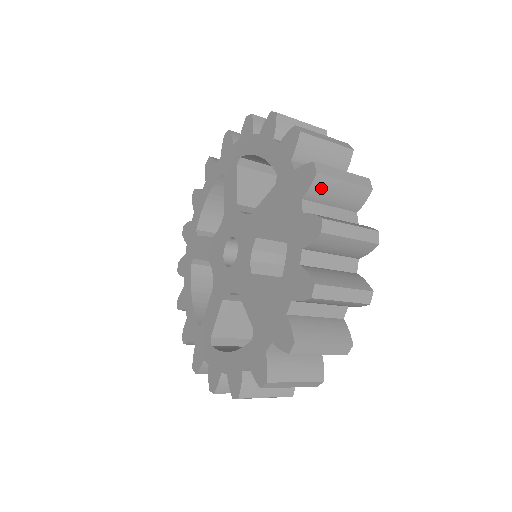
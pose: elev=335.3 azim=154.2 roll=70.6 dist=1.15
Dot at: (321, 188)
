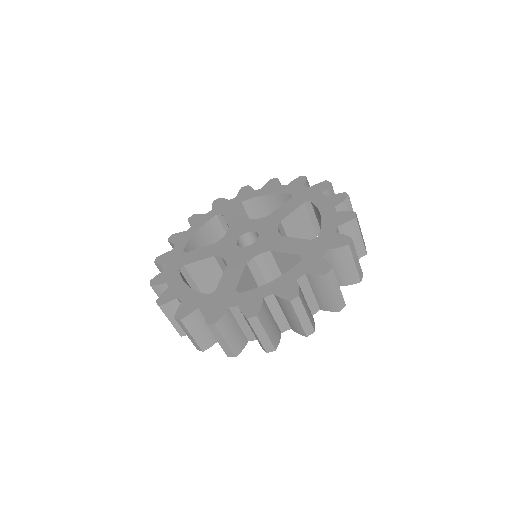
Dot at: (330, 193)
